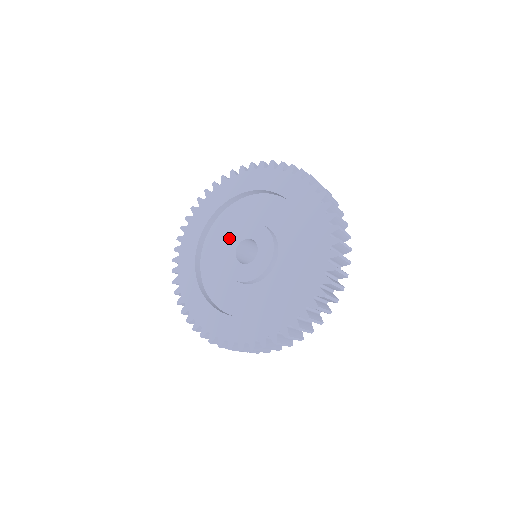
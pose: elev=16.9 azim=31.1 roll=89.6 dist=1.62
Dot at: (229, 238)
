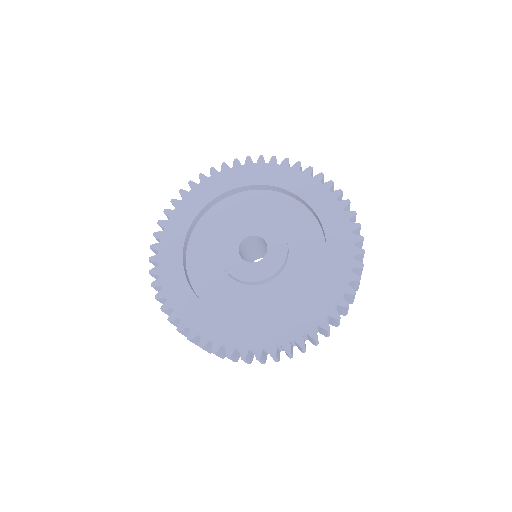
Dot at: (224, 259)
